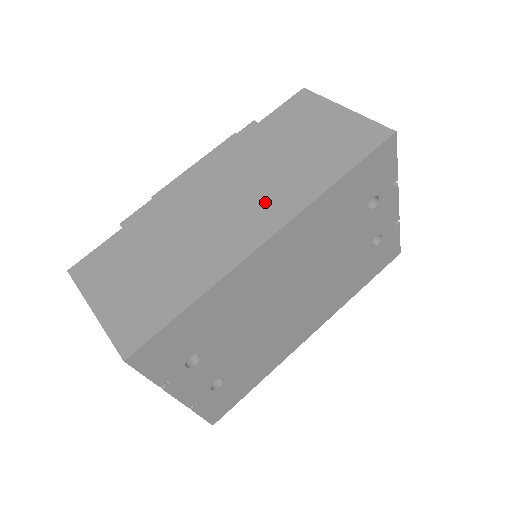
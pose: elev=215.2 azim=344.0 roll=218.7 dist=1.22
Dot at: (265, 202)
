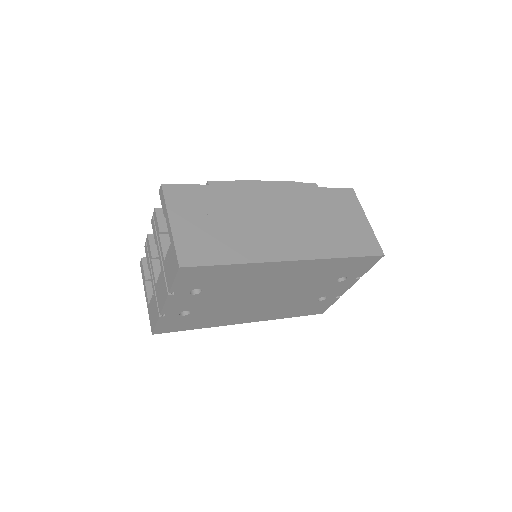
Dot at: (300, 238)
